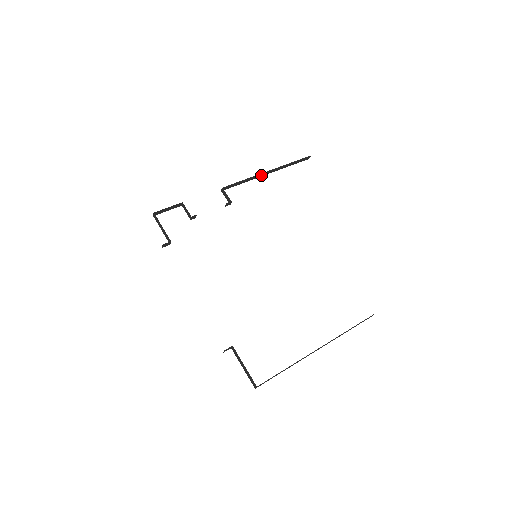
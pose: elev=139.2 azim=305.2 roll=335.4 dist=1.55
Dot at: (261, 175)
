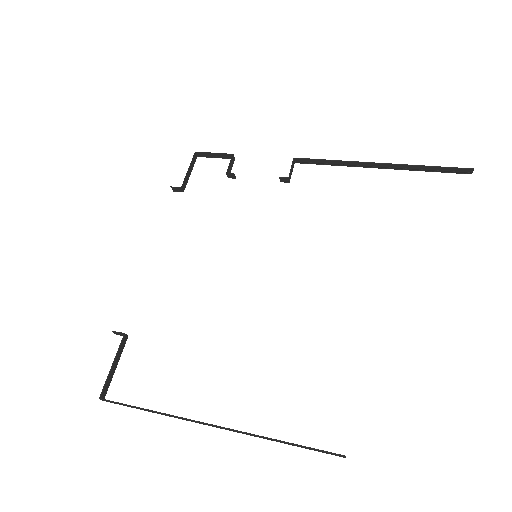
Dot at: (365, 165)
